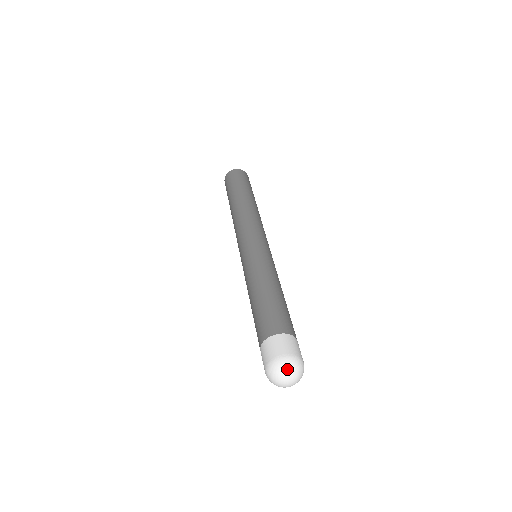
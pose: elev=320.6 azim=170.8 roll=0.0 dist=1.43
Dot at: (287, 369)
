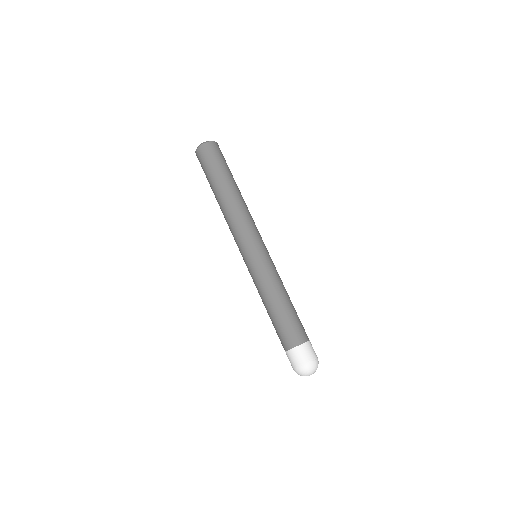
Dot at: occluded
